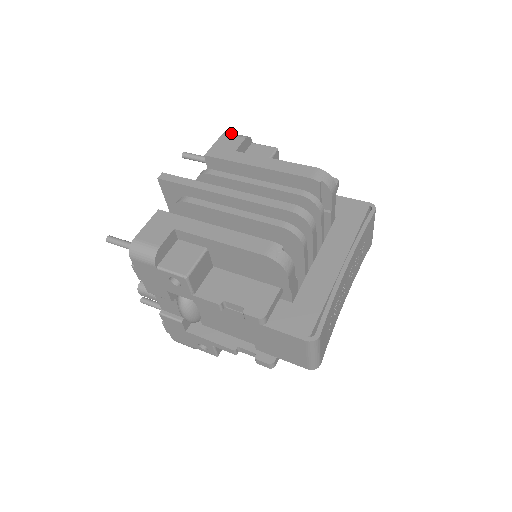
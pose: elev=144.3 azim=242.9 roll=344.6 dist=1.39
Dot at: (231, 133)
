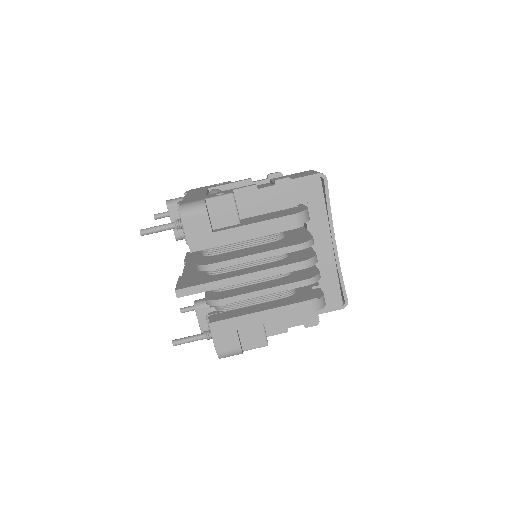
Dot at: (187, 211)
